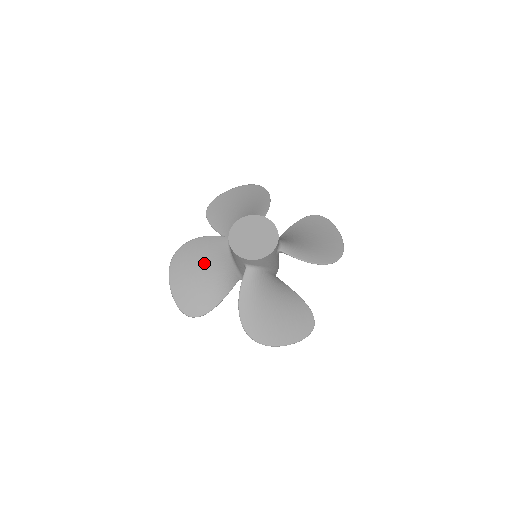
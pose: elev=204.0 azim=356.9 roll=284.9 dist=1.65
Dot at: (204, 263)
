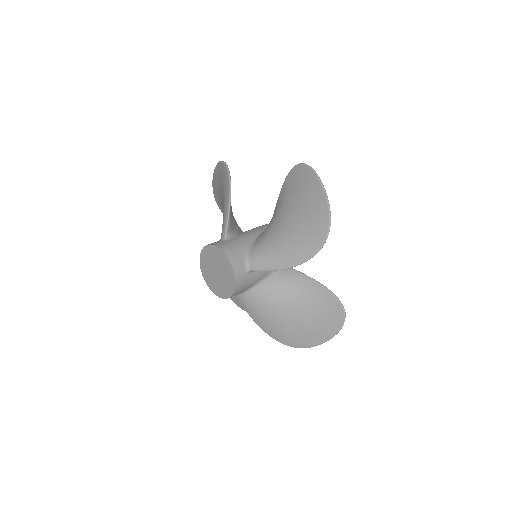
Dot at: occluded
